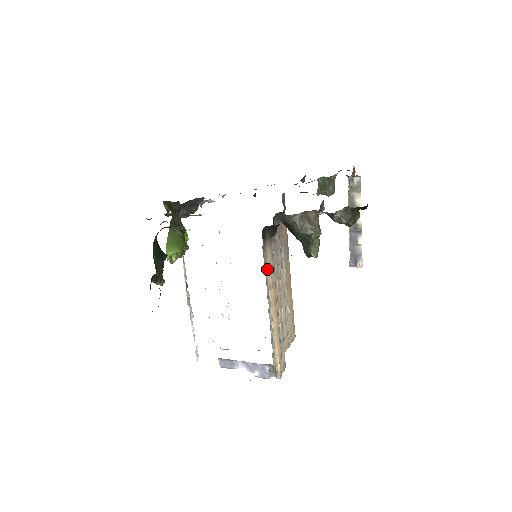
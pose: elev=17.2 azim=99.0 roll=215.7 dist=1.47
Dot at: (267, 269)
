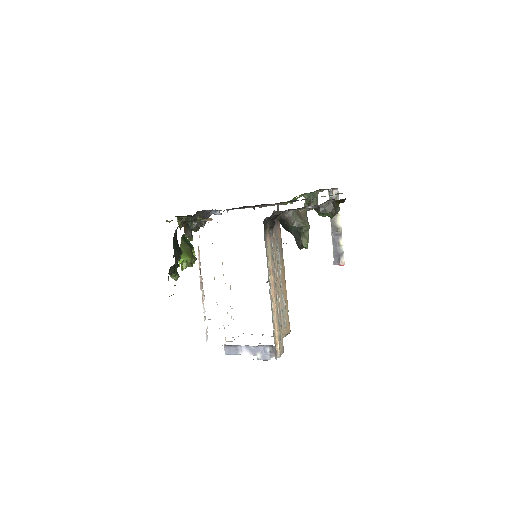
Dot at: (267, 255)
